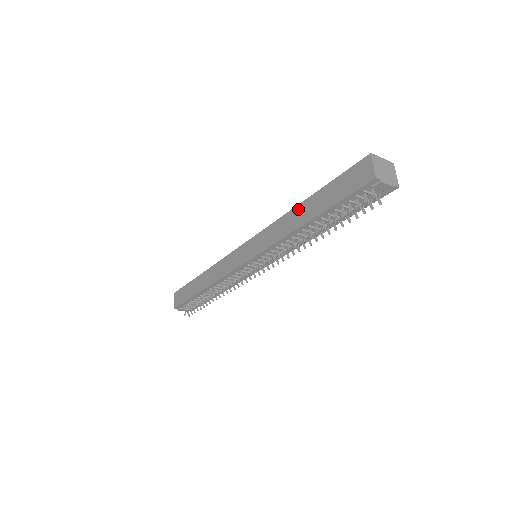
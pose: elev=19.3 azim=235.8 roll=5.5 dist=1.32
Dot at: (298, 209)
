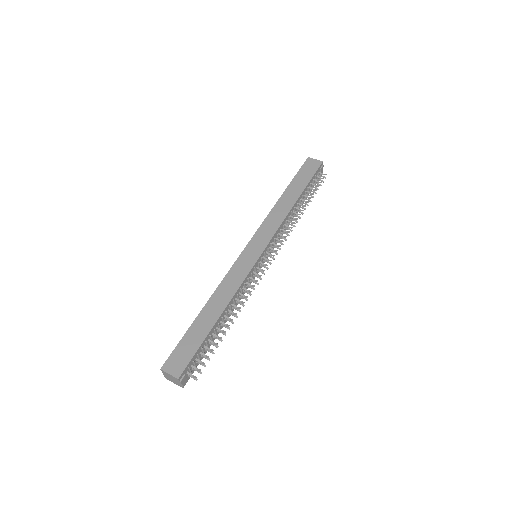
Dot at: (283, 199)
